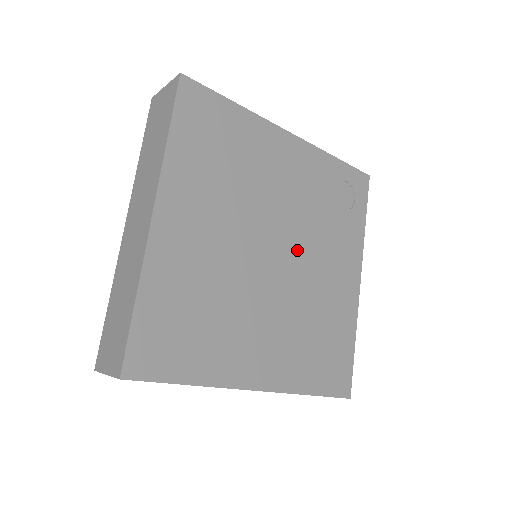
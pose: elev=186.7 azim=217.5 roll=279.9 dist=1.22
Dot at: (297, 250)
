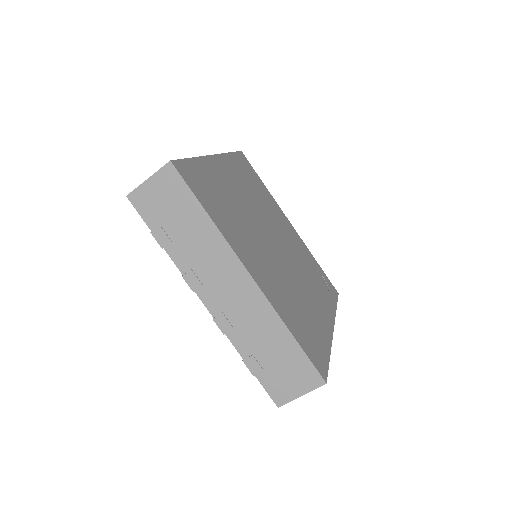
Dot at: (289, 260)
